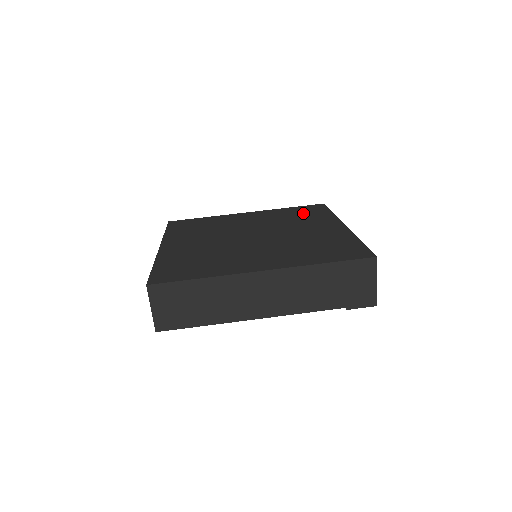
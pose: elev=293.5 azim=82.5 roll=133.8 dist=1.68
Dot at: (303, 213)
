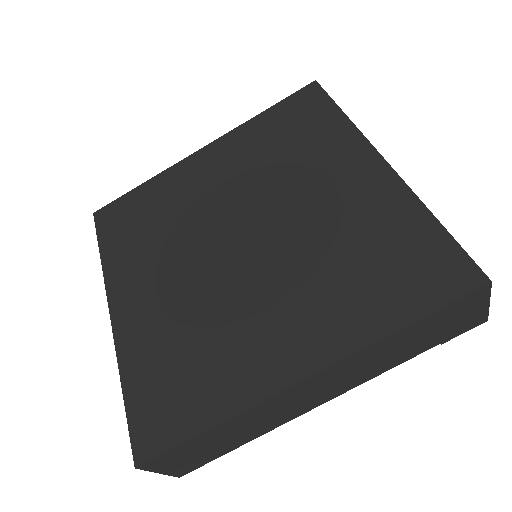
Dot at: (294, 129)
